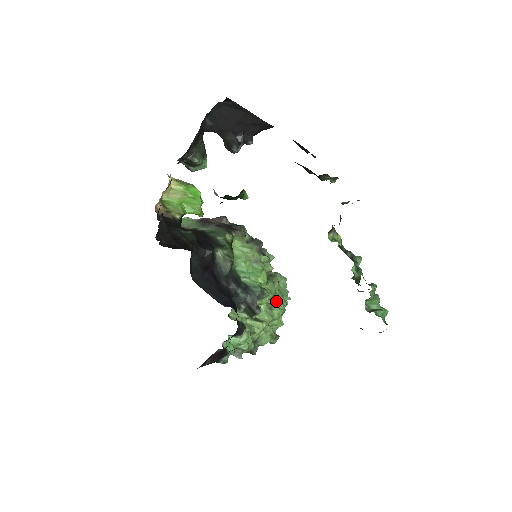
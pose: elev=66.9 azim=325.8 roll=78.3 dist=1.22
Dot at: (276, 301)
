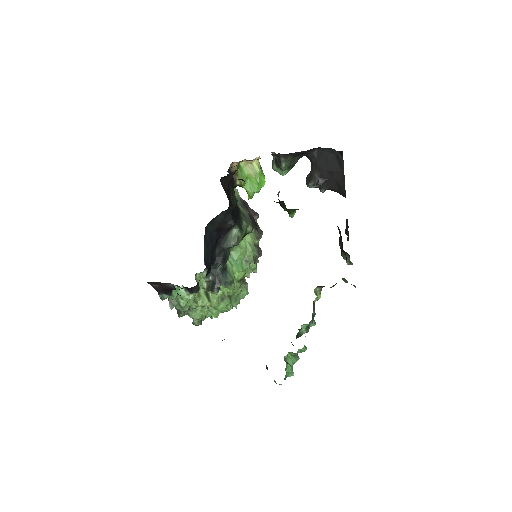
Dot at: (230, 299)
